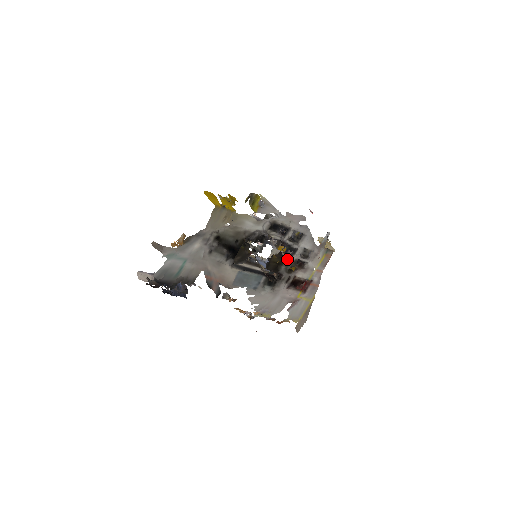
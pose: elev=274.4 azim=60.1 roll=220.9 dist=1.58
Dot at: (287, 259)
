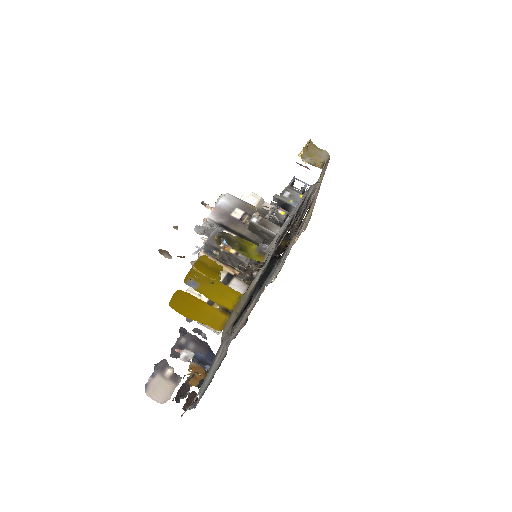
Dot at: occluded
